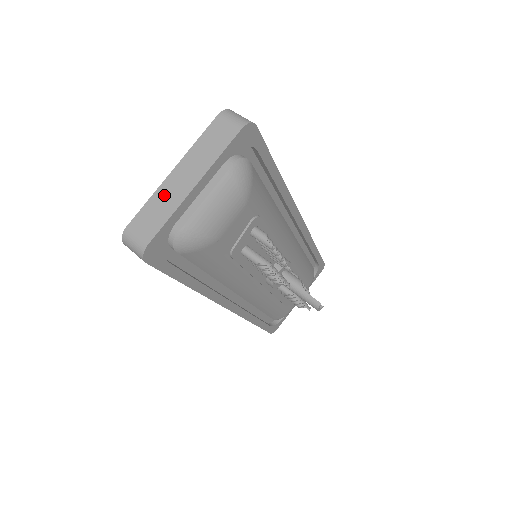
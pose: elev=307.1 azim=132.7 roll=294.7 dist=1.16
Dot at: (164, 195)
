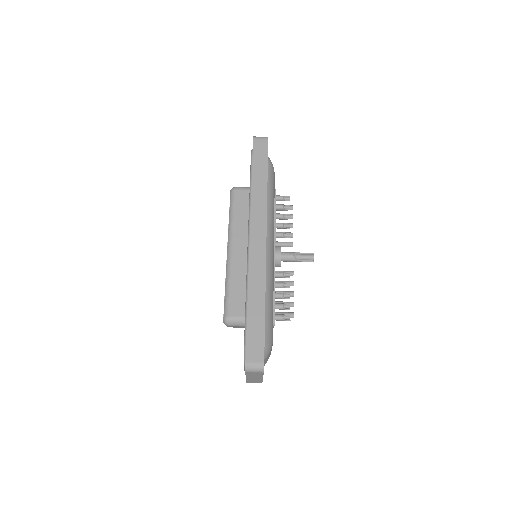
Dot at: (252, 380)
